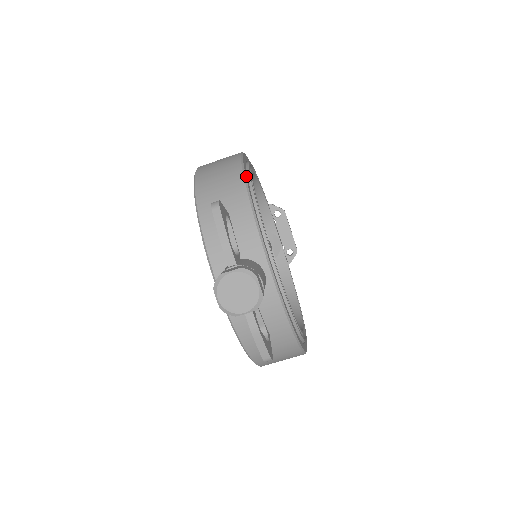
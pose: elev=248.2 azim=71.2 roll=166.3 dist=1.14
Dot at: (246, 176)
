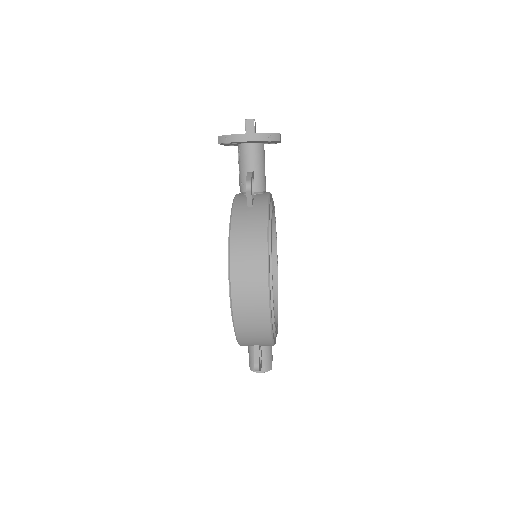
Dot at: occluded
